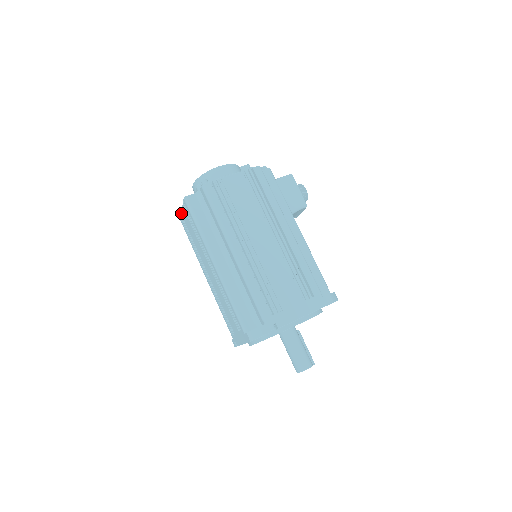
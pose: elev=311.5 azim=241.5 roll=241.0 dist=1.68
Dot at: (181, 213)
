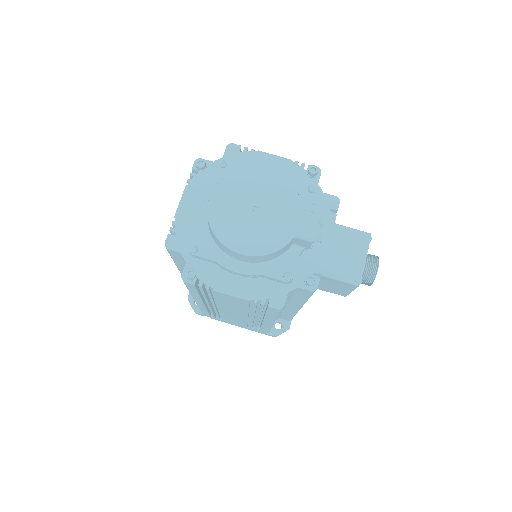
Dot at: (184, 189)
